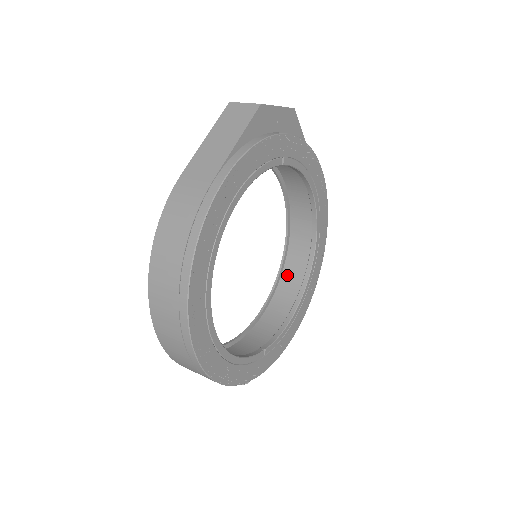
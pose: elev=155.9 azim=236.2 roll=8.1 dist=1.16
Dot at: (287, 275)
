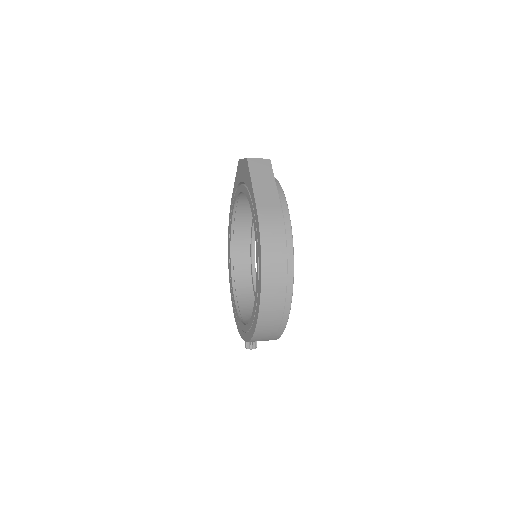
Dot at: (237, 273)
